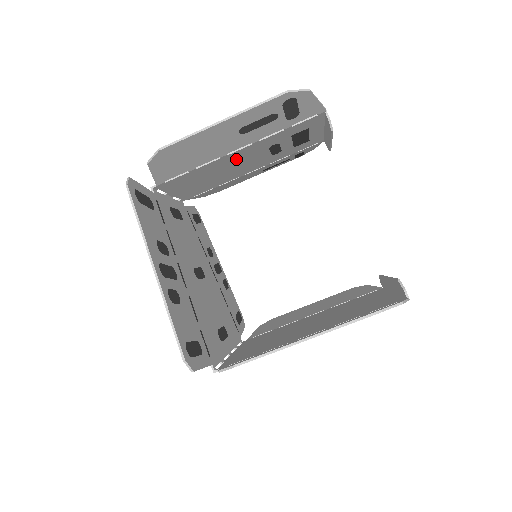
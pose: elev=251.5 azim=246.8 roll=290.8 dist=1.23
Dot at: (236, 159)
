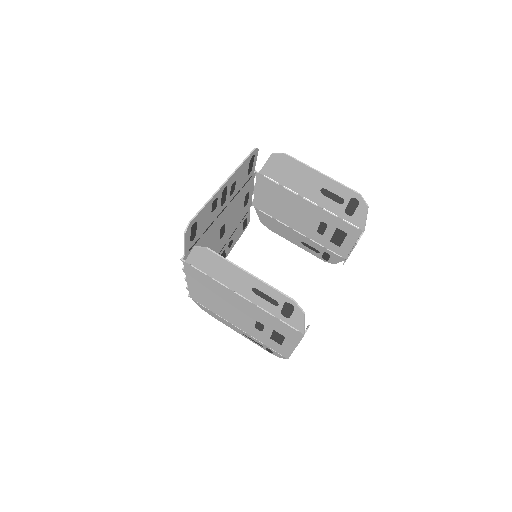
Dot at: (302, 208)
